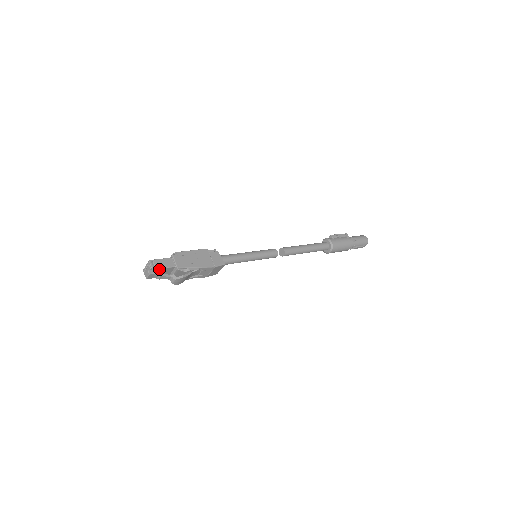
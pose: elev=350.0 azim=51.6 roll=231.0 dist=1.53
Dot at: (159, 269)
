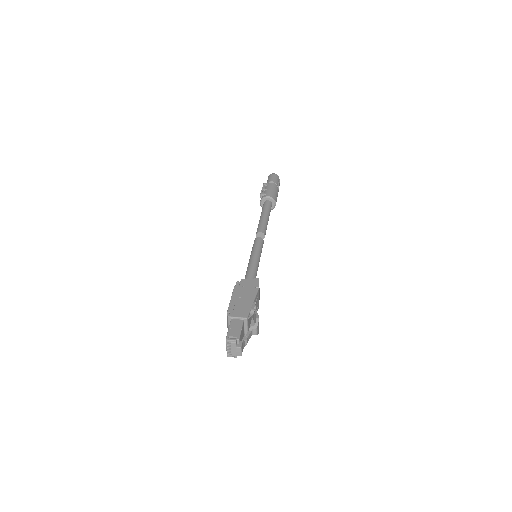
Dot at: (240, 335)
